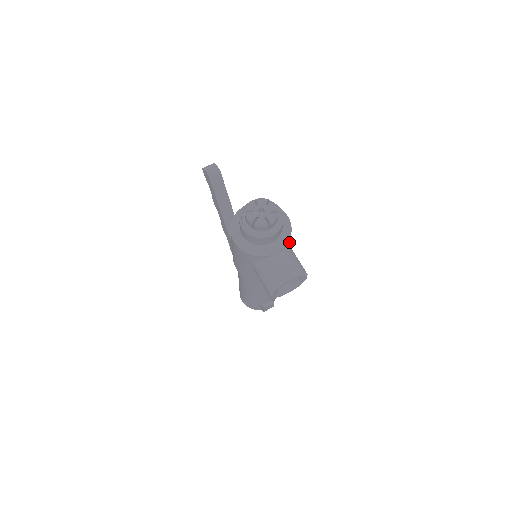
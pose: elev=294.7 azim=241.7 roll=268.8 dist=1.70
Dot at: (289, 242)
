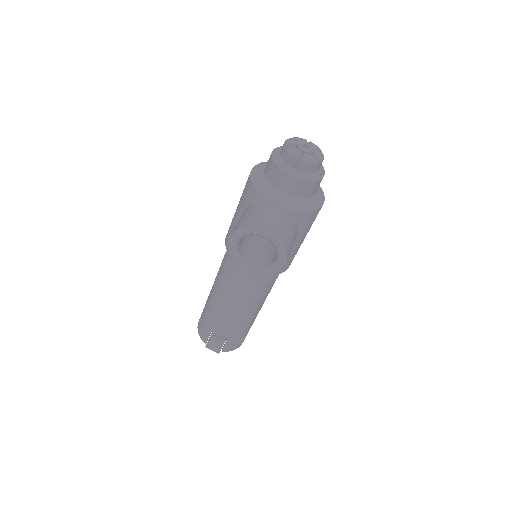
Dot at: (301, 226)
